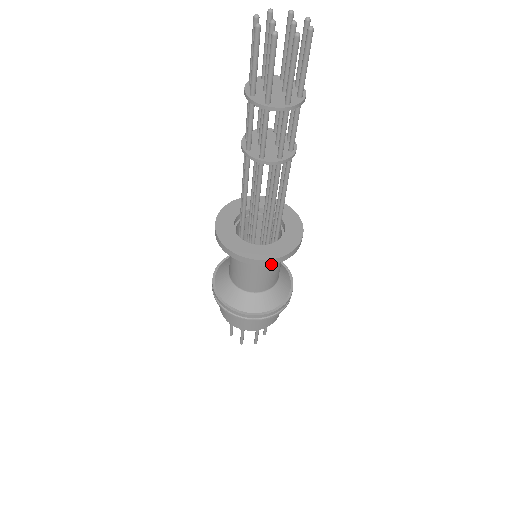
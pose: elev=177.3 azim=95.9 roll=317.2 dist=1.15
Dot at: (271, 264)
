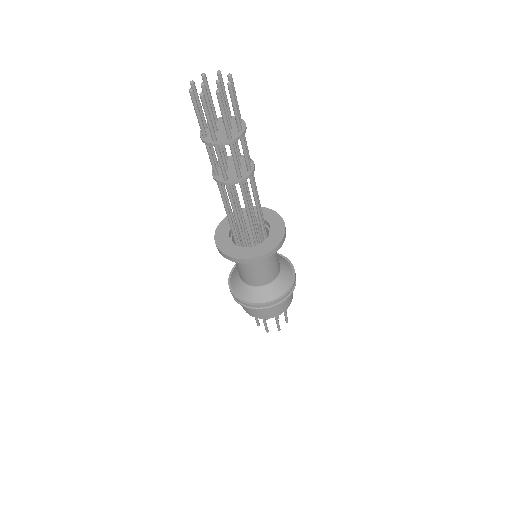
Dot at: occluded
